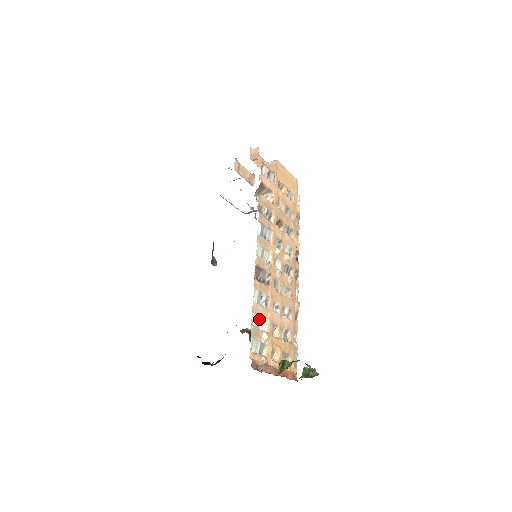
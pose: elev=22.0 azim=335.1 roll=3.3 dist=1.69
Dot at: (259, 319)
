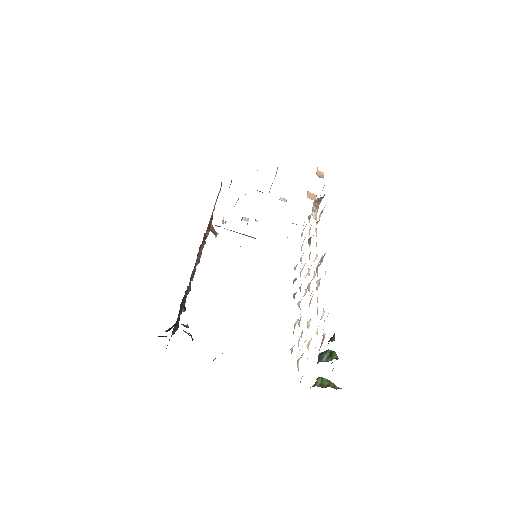
Dot at: occluded
